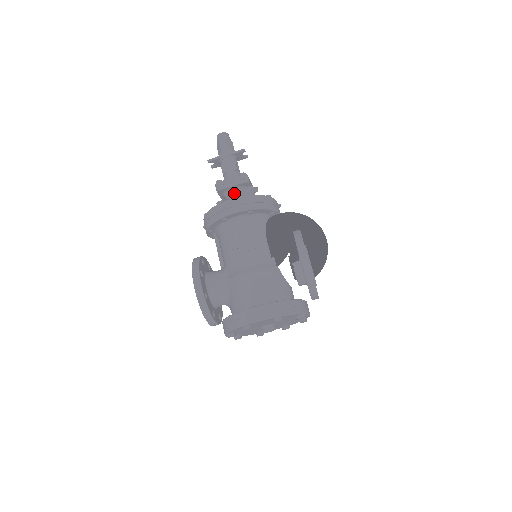
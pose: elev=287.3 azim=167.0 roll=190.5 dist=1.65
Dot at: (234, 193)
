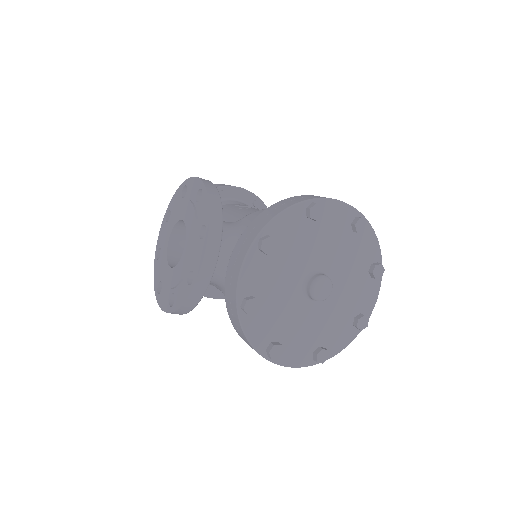
Dot at: occluded
